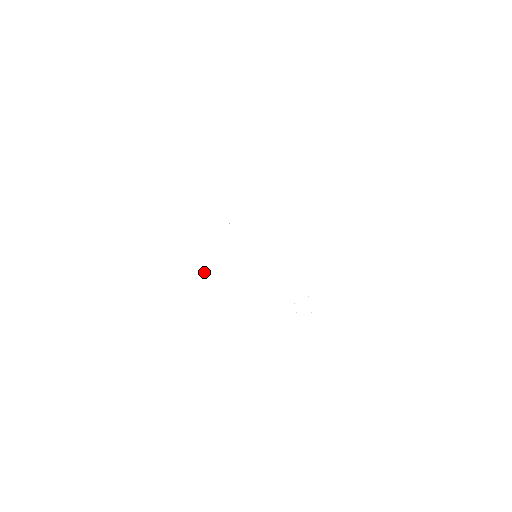
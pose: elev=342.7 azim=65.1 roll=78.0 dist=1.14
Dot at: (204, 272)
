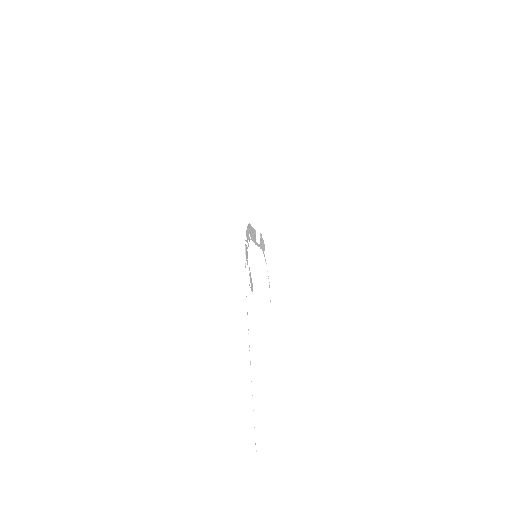
Dot at: (271, 310)
